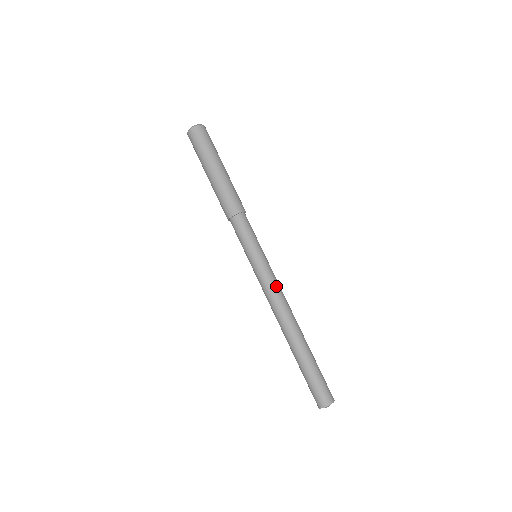
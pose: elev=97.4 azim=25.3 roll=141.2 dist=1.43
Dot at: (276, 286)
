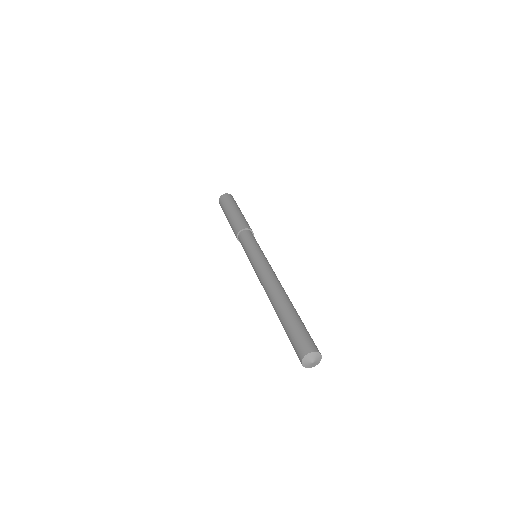
Dot at: occluded
